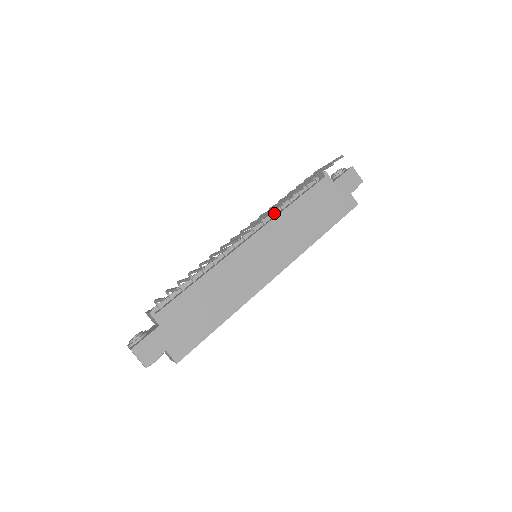
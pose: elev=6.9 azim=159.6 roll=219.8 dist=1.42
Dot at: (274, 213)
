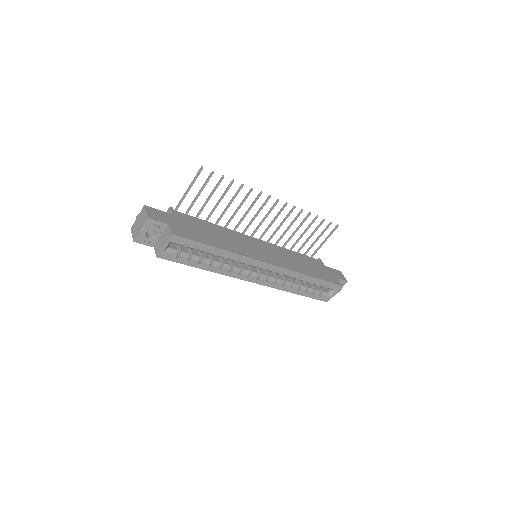
Dot at: occluded
